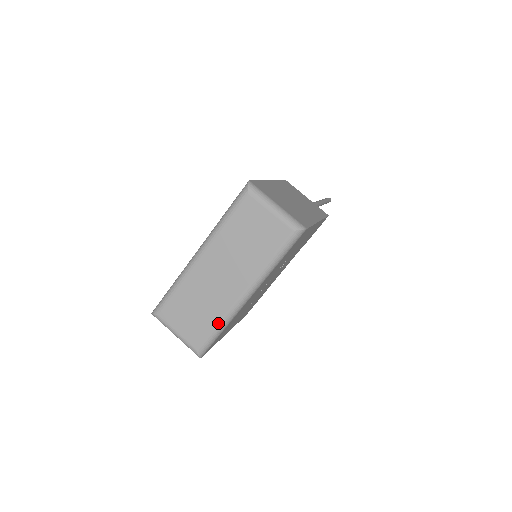
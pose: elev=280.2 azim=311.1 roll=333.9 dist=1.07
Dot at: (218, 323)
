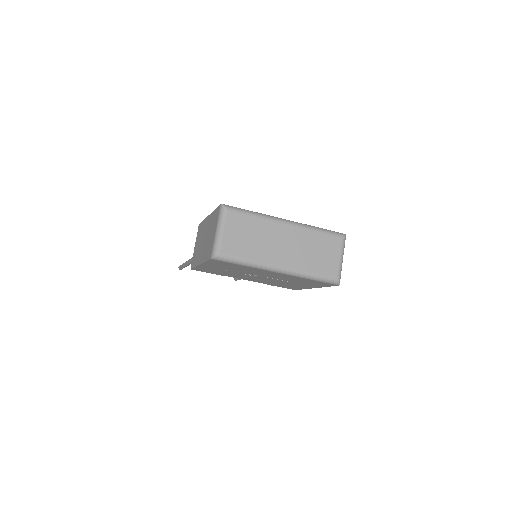
Dot at: (250, 259)
